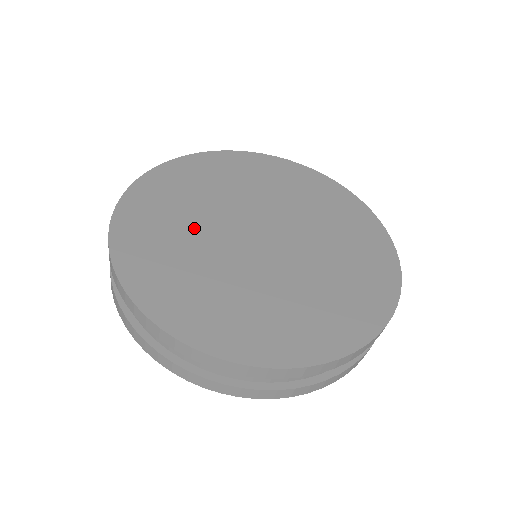
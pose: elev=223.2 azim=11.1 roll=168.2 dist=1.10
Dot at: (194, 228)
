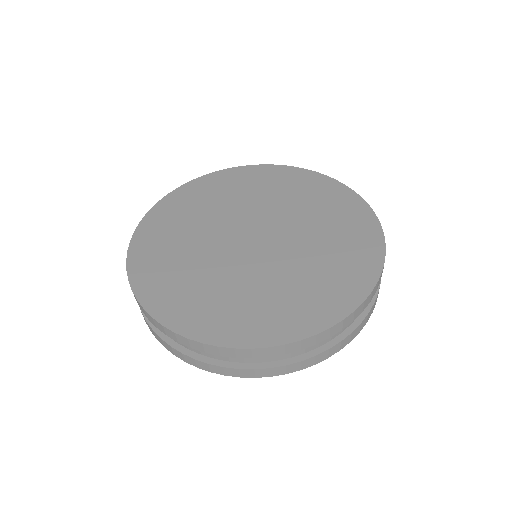
Dot at: (204, 266)
